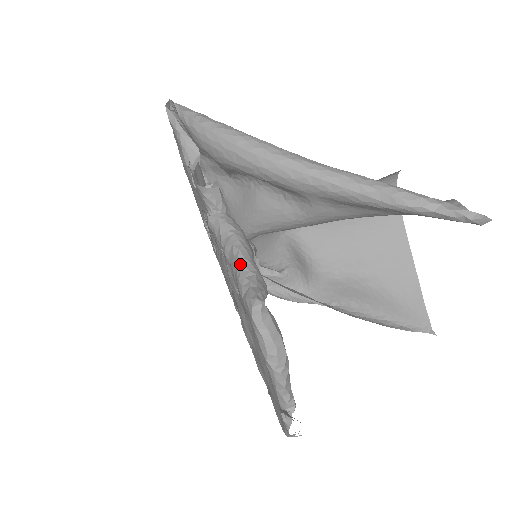
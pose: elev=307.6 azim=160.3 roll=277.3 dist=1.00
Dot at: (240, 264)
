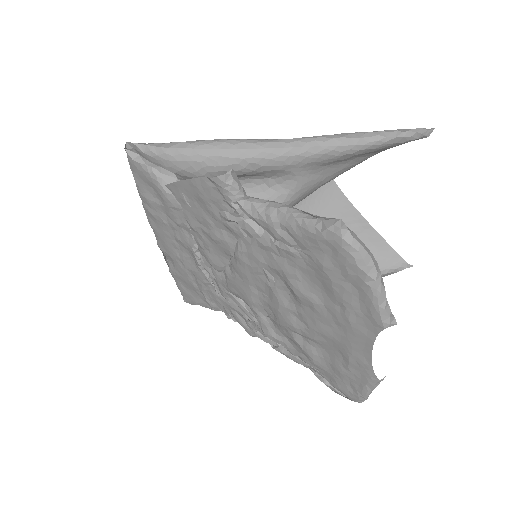
Dot at: (297, 214)
